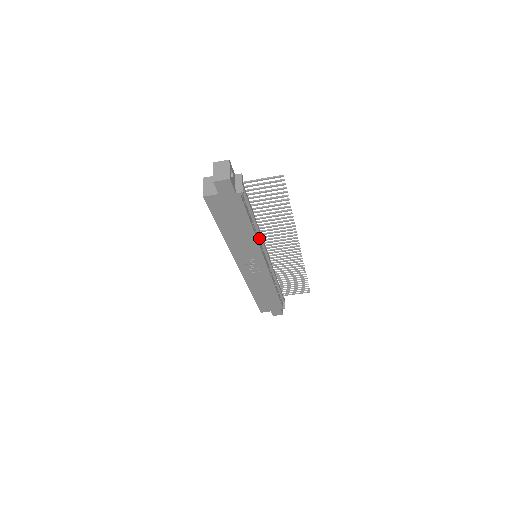
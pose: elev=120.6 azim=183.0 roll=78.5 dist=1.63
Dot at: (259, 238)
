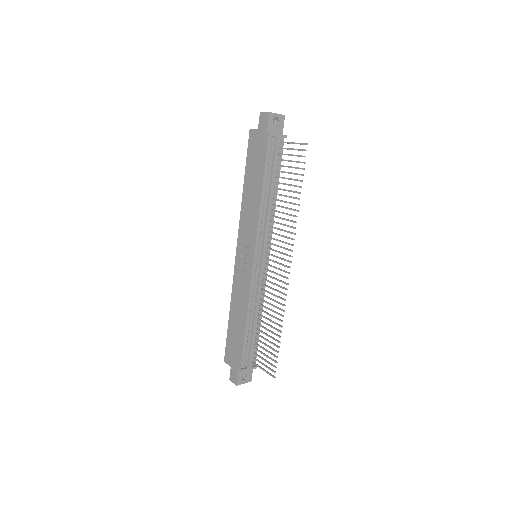
Dot at: (265, 222)
